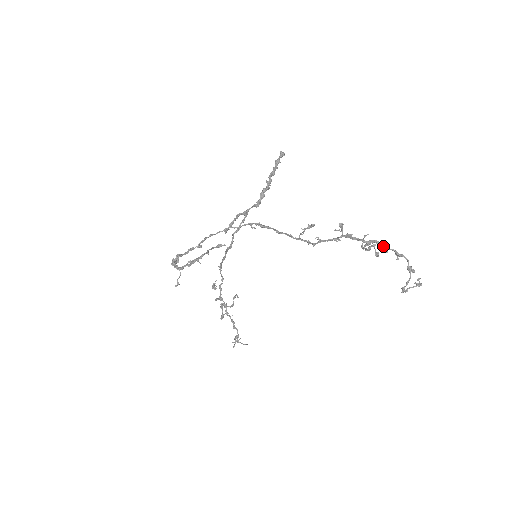
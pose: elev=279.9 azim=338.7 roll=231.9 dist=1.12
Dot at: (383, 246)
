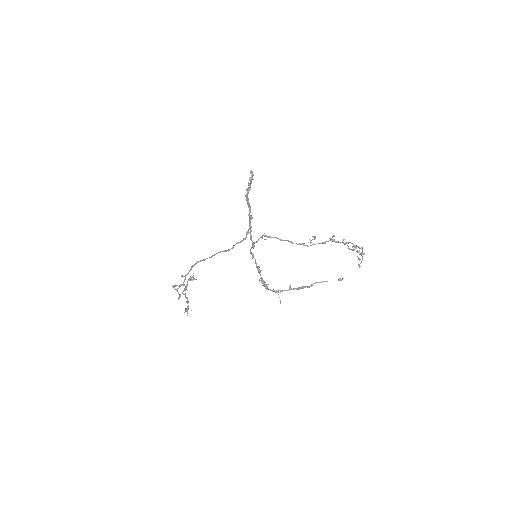
Dot at: (354, 245)
